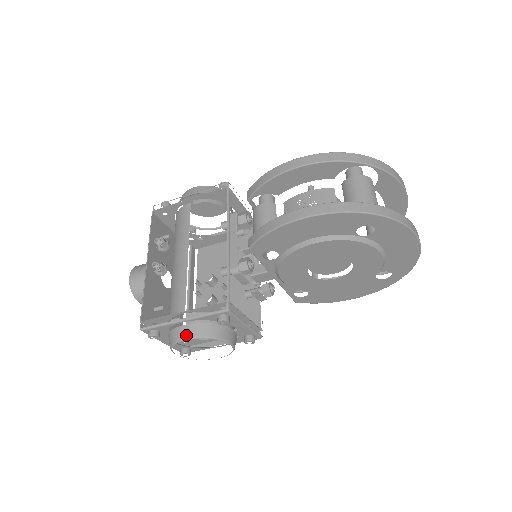
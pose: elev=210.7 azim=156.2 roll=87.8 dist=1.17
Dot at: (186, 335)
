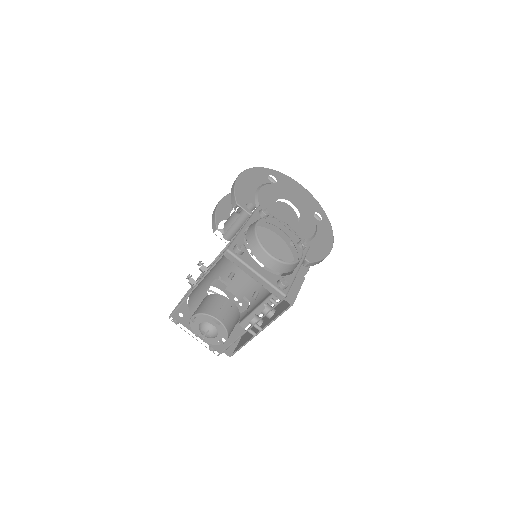
Dot at: (255, 222)
